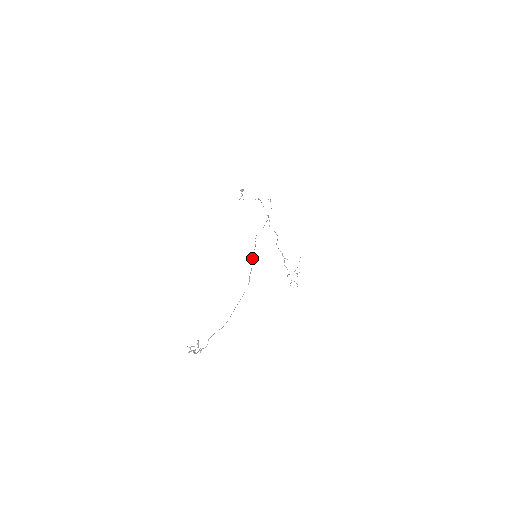
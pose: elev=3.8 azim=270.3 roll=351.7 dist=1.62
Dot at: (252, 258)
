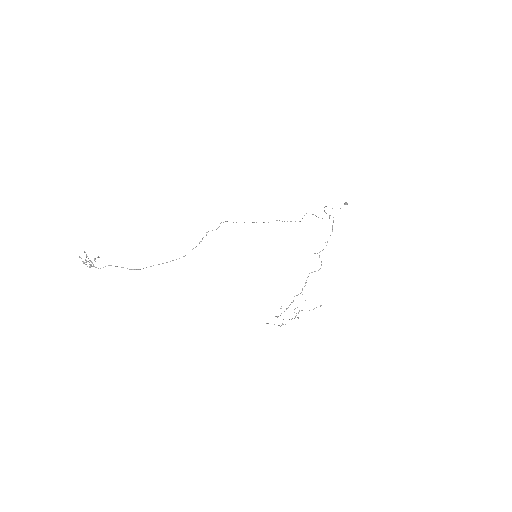
Dot at: occluded
